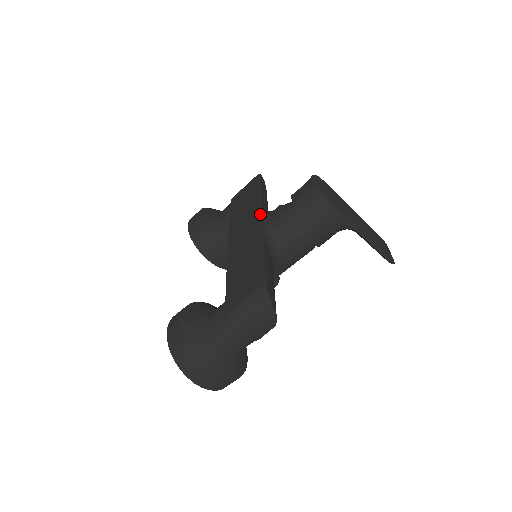
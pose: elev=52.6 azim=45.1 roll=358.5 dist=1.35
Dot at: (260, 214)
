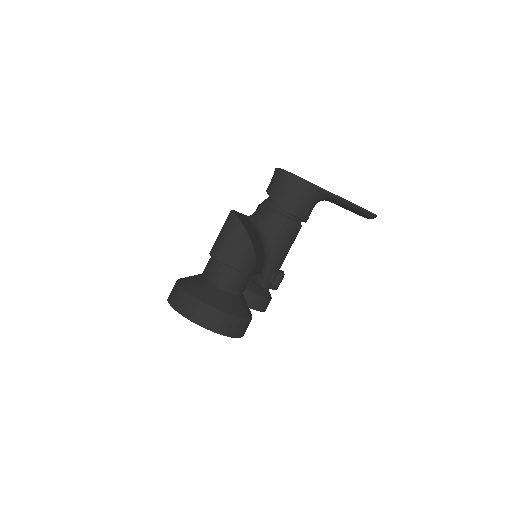
Dot at: occluded
